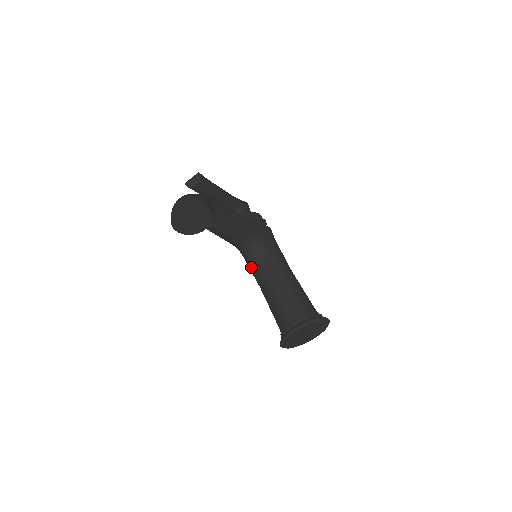
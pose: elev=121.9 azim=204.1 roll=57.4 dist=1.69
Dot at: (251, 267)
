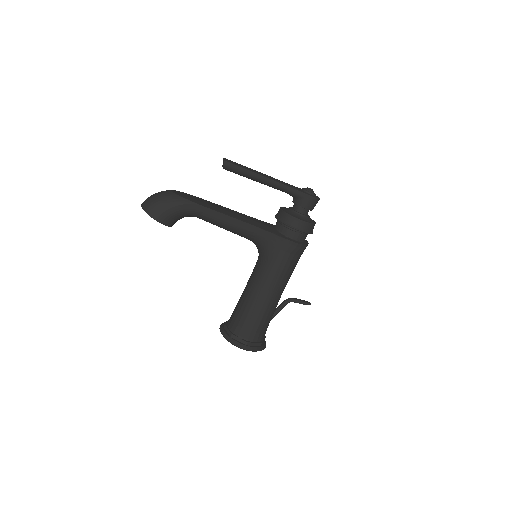
Dot at: occluded
